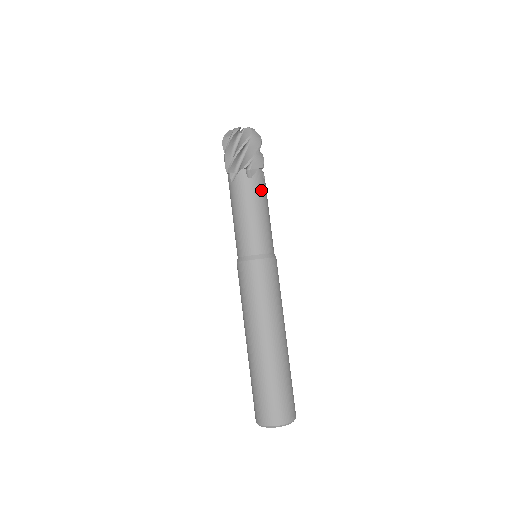
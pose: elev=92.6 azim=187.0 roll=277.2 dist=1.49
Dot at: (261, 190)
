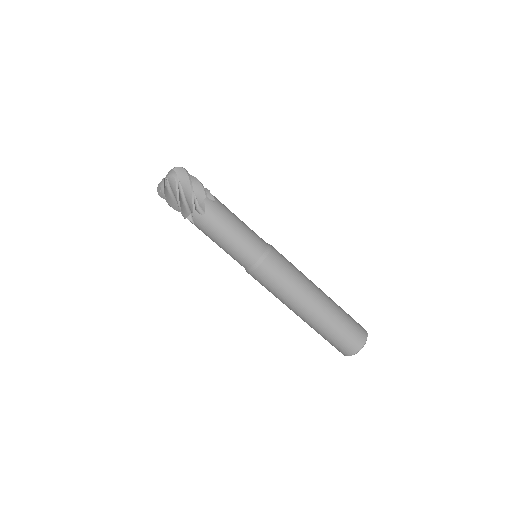
Dot at: (220, 214)
